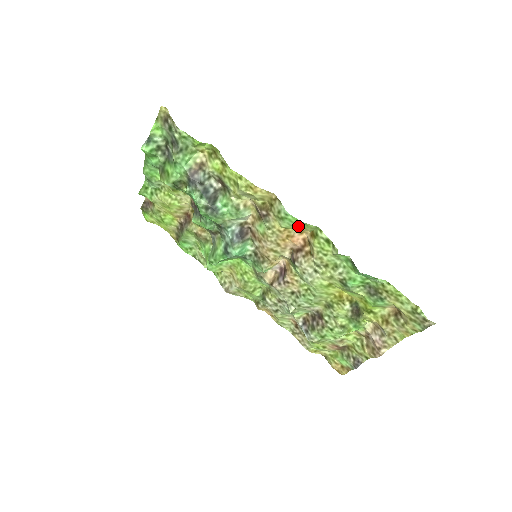
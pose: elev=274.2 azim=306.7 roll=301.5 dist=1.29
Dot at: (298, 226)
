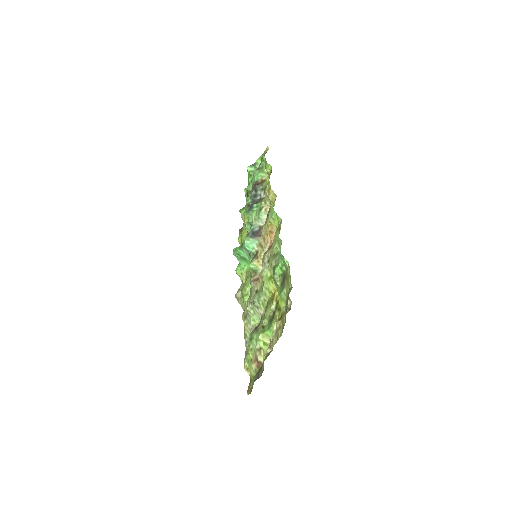
Dot at: (275, 220)
